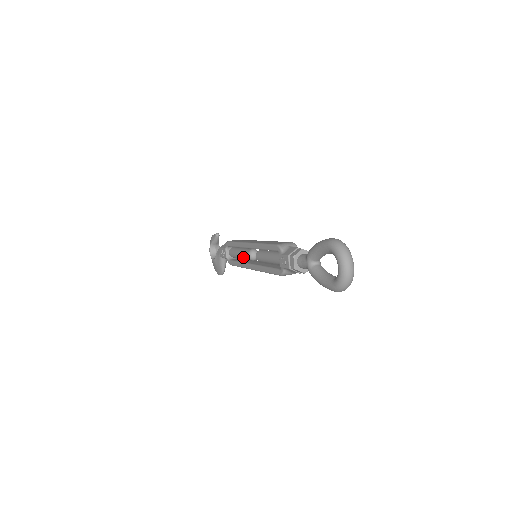
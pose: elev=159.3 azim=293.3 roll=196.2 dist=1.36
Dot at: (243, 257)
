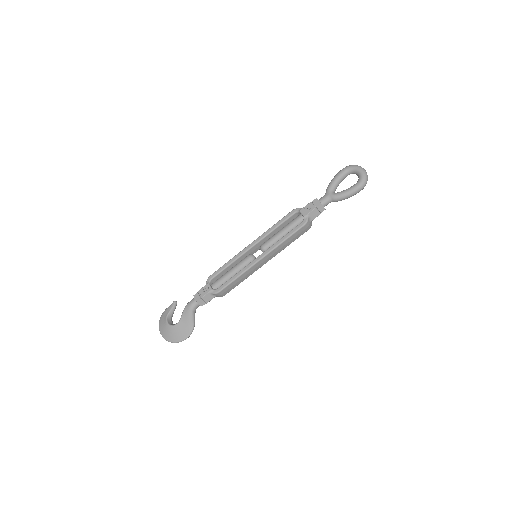
Dot at: (240, 267)
